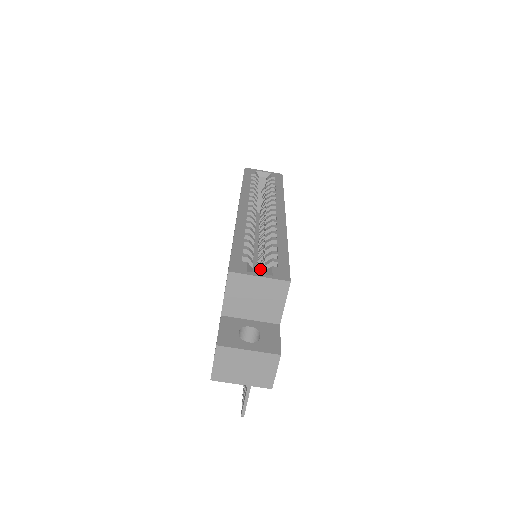
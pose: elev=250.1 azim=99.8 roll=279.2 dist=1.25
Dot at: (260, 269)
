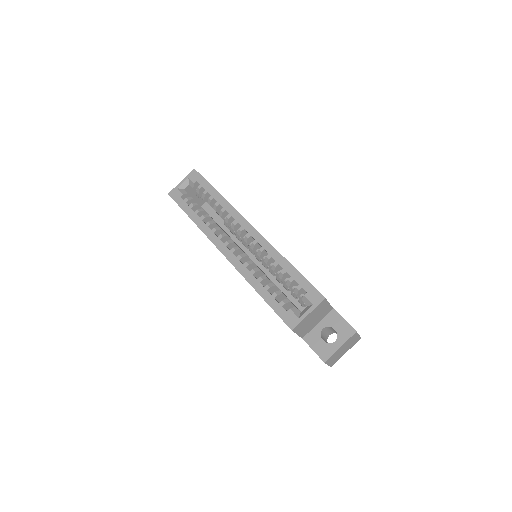
Dot at: (291, 293)
